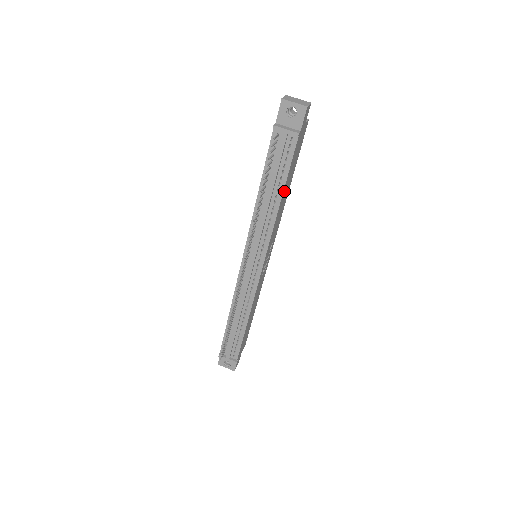
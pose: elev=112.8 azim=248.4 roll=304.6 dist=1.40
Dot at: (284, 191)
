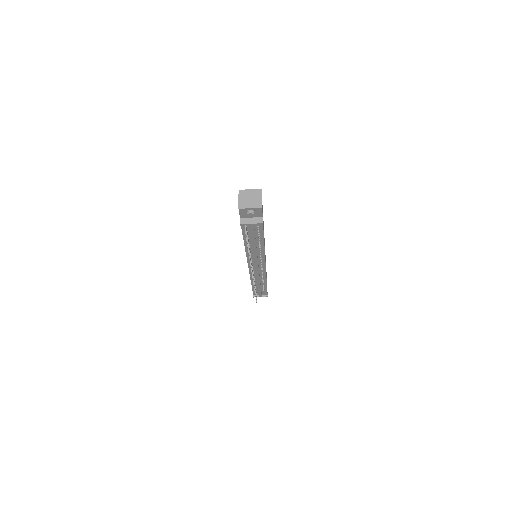
Dot at: occluded
